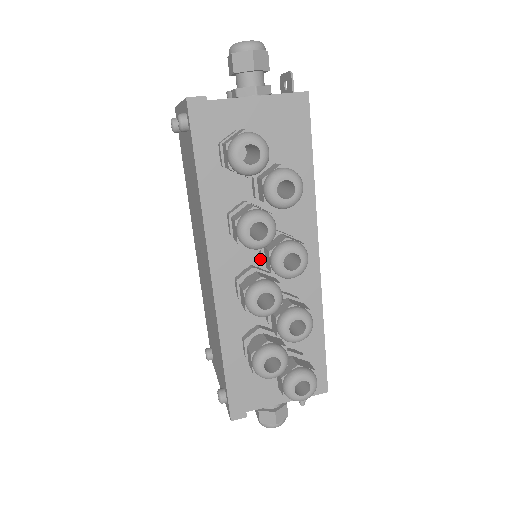
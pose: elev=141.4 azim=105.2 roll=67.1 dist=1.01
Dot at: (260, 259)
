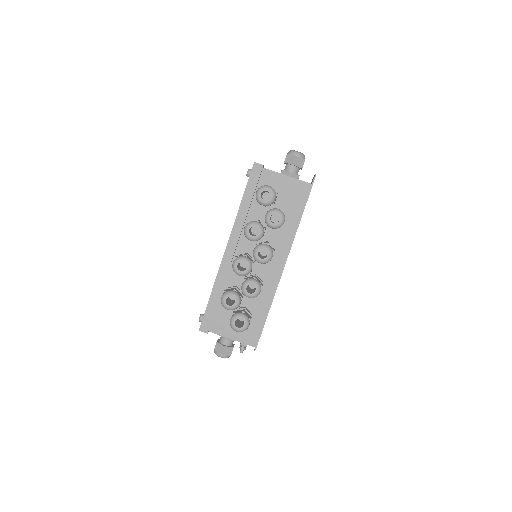
Dot at: occluded
